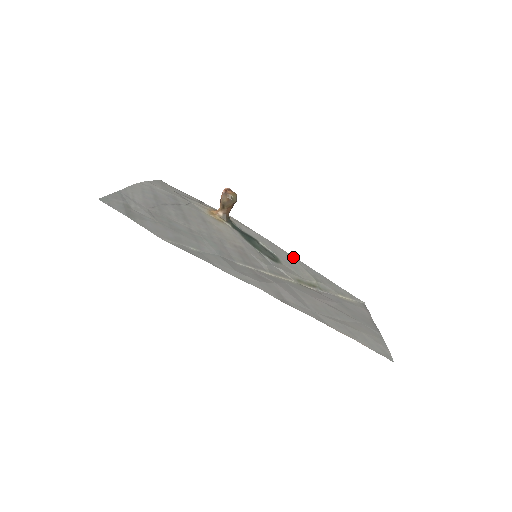
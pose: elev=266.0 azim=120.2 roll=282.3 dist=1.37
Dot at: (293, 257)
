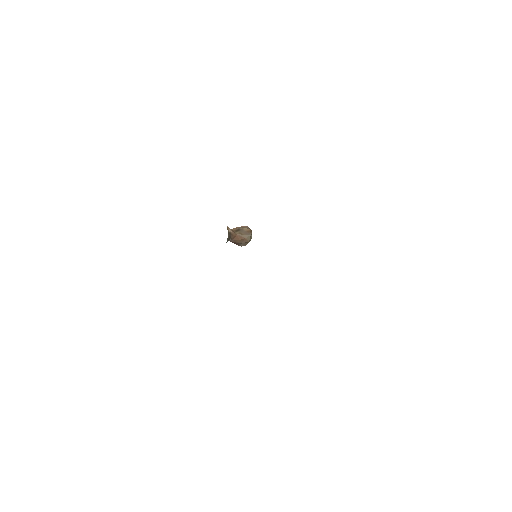
Dot at: occluded
